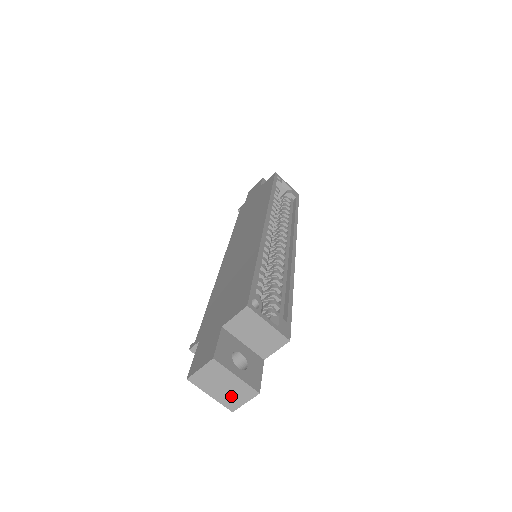
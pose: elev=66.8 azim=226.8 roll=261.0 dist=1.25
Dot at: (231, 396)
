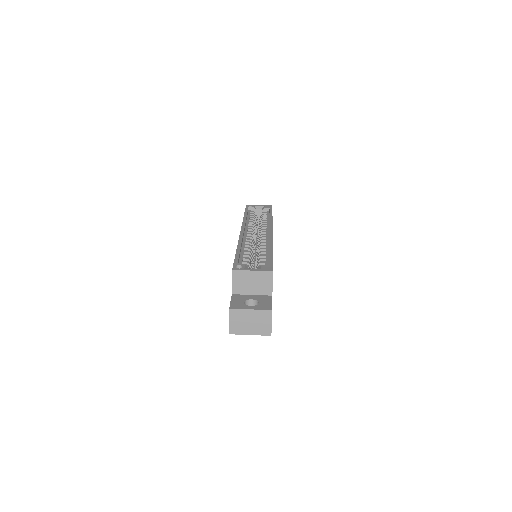
Dot at: (260, 325)
